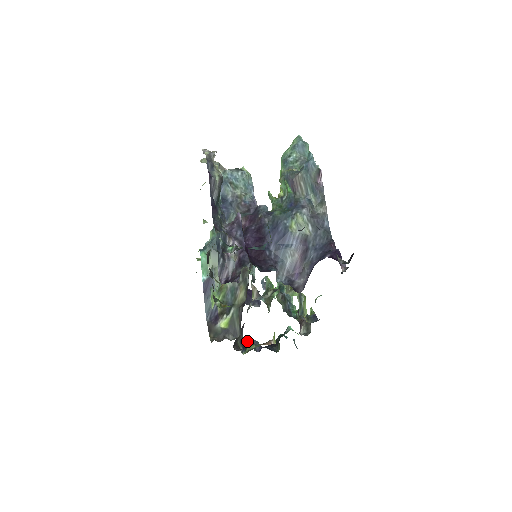
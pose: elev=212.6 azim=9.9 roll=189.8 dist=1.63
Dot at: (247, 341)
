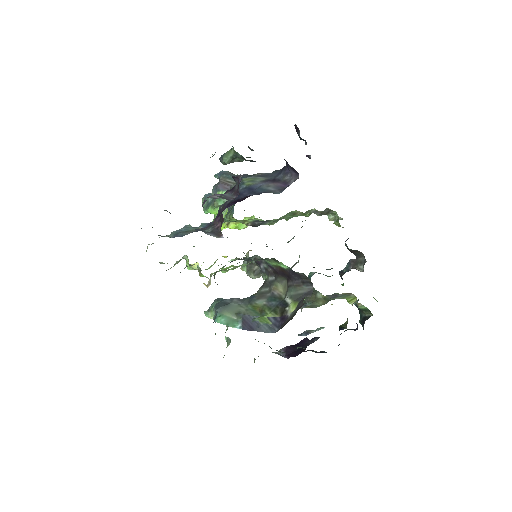
Dot at: occluded
